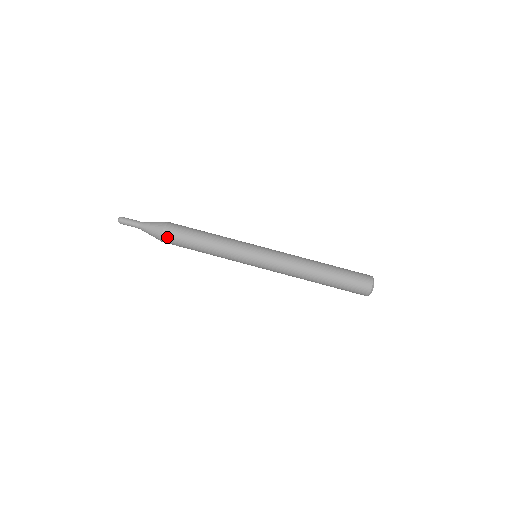
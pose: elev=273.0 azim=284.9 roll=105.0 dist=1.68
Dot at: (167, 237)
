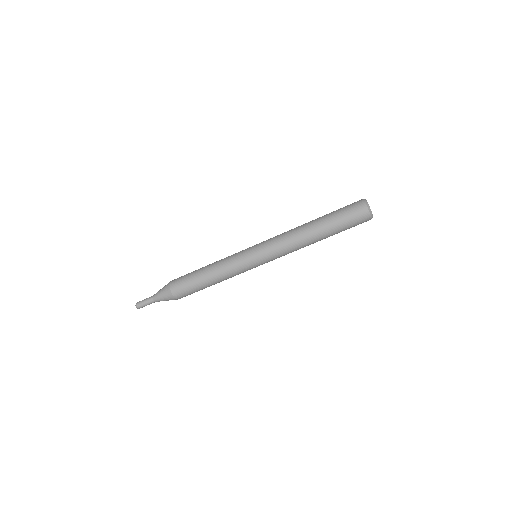
Dot at: occluded
